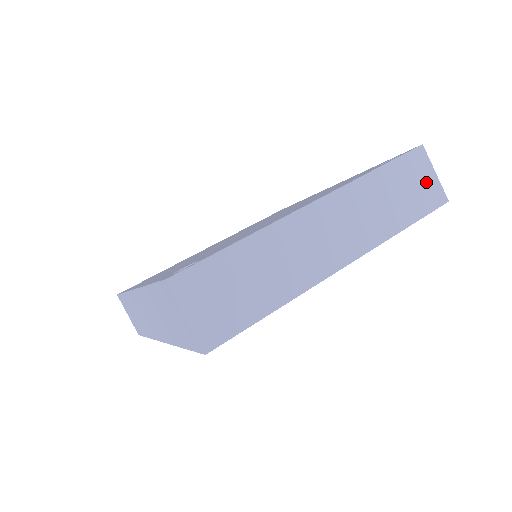
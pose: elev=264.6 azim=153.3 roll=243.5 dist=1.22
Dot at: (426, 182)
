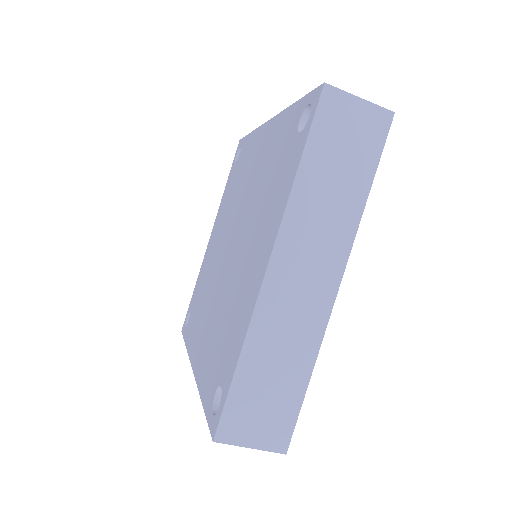
Dot at: (357, 120)
